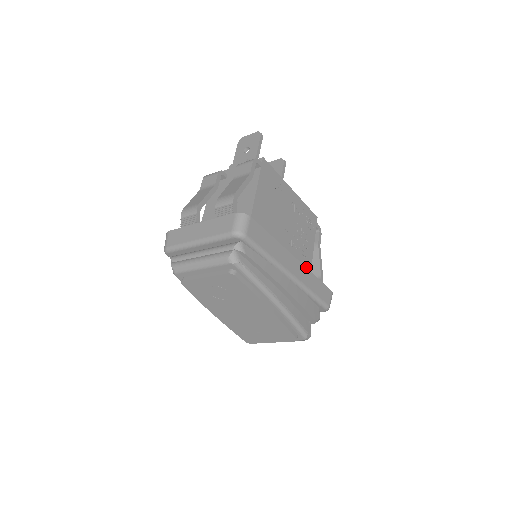
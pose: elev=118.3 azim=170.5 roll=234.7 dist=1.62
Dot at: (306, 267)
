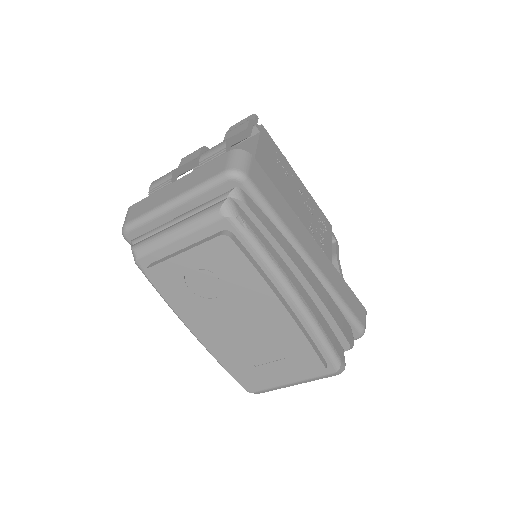
Dot at: occluded
